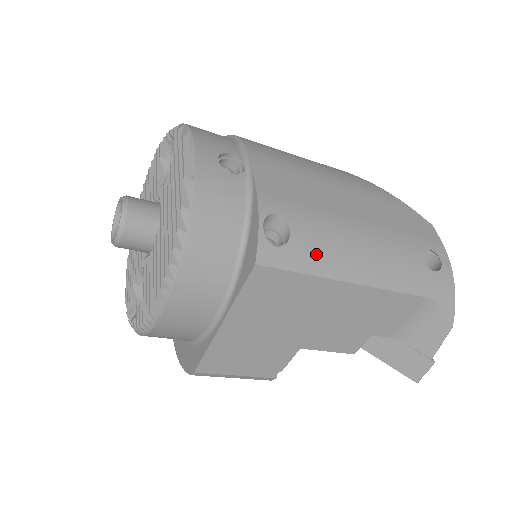
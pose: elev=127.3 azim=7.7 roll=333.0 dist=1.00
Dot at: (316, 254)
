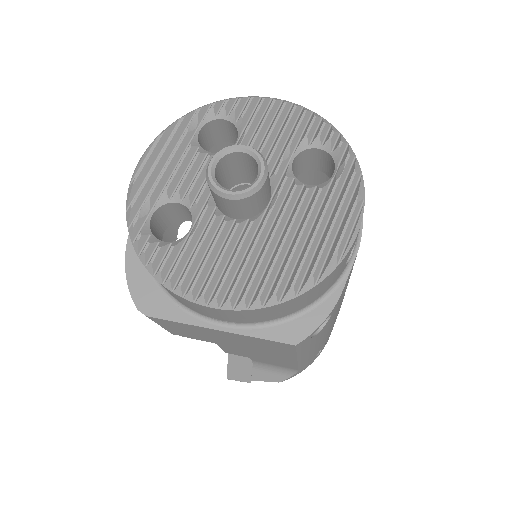
Dot at: (312, 344)
